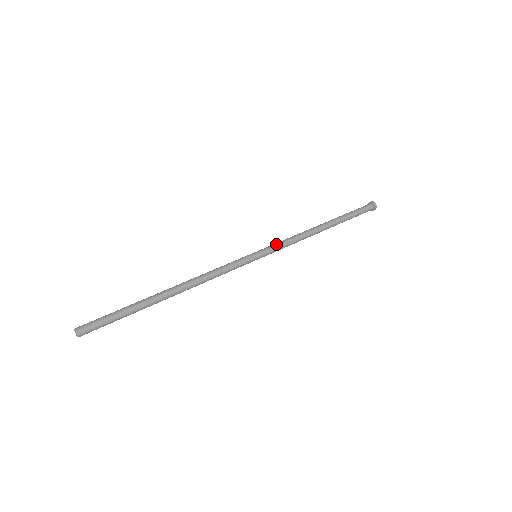
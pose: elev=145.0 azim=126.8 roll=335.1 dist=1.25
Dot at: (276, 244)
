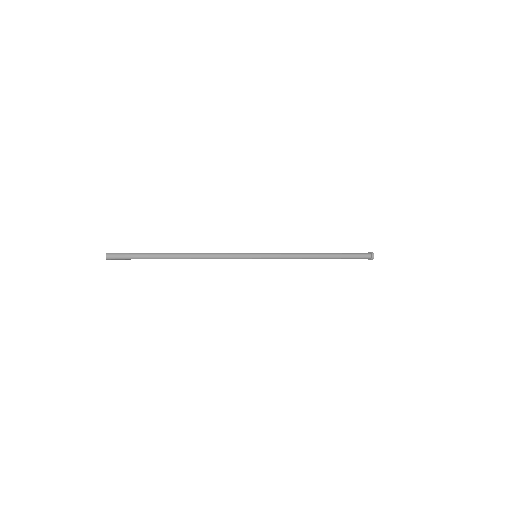
Dot at: (274, 253)
